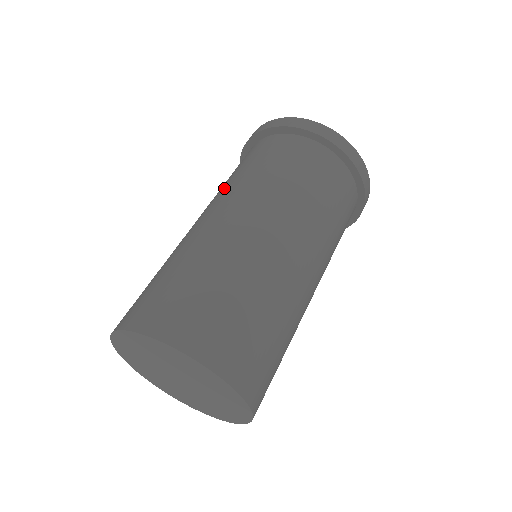
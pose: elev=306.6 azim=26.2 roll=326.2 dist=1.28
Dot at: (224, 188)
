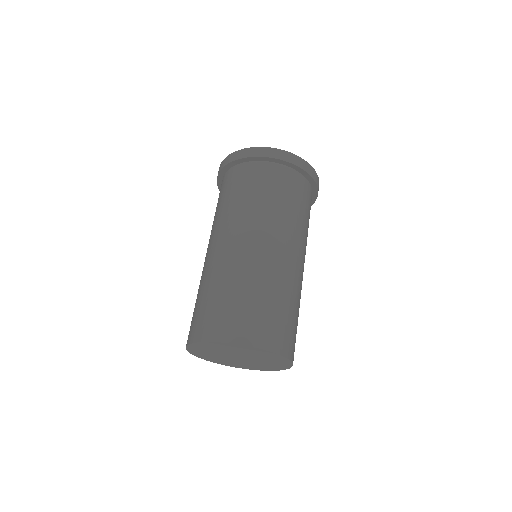
Dot at: occluded
